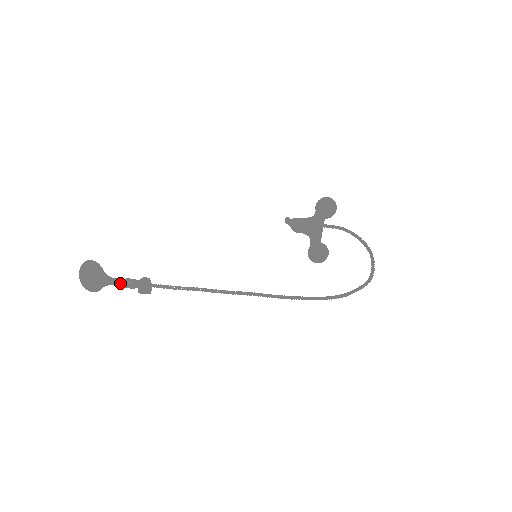
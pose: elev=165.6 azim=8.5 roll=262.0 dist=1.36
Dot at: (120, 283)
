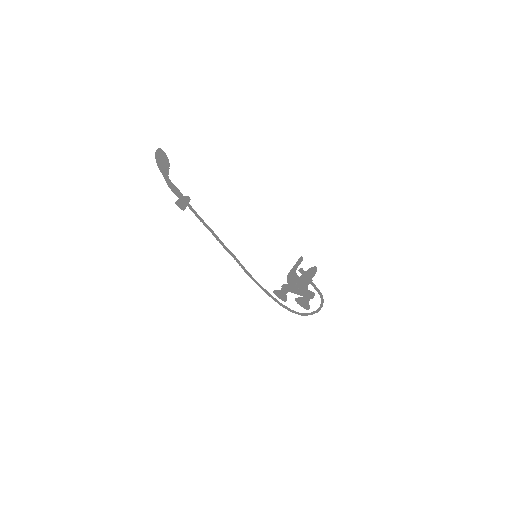
Dot at: (170, 188)
